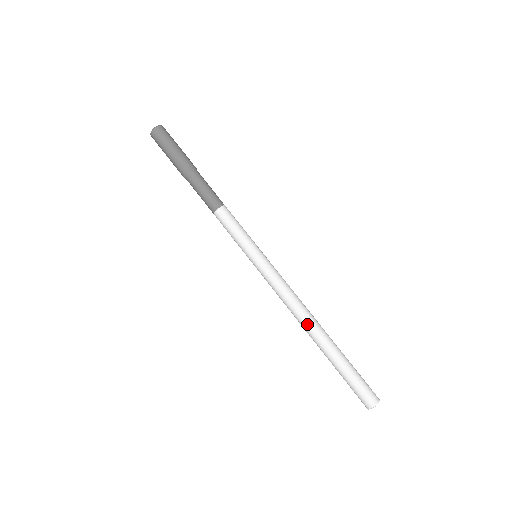
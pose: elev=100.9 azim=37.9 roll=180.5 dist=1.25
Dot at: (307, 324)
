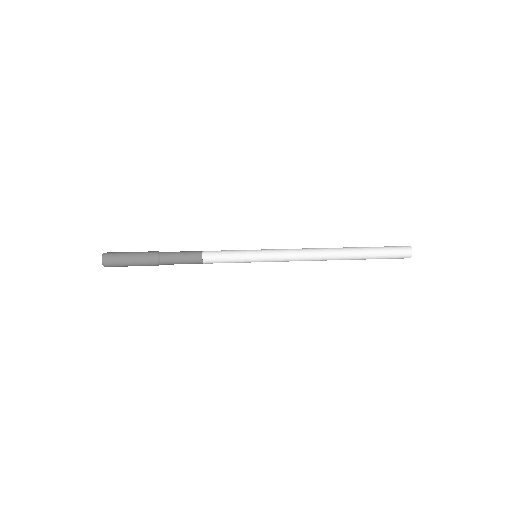
Dot at: (328, 248)
